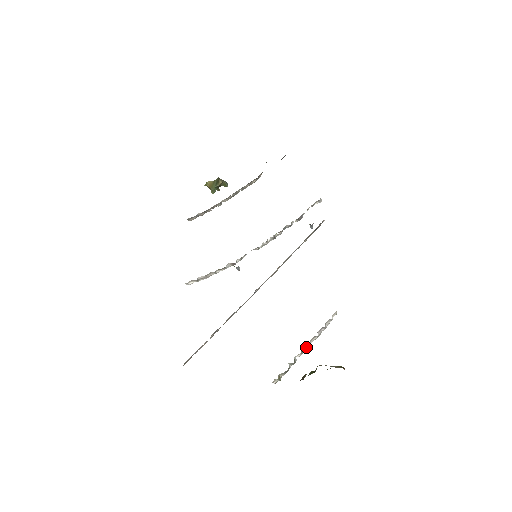
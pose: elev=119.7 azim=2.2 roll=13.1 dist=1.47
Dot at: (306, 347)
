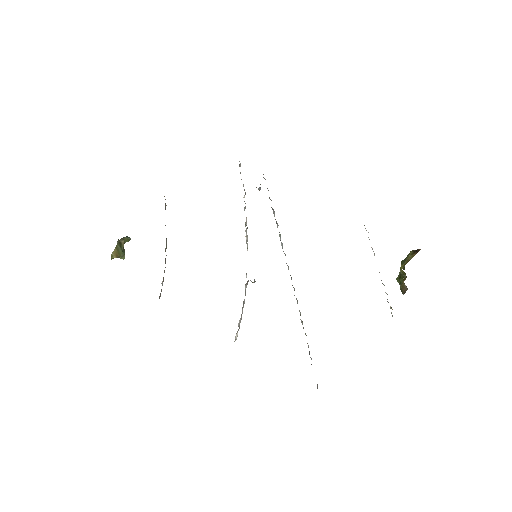
Dot at: occluded
